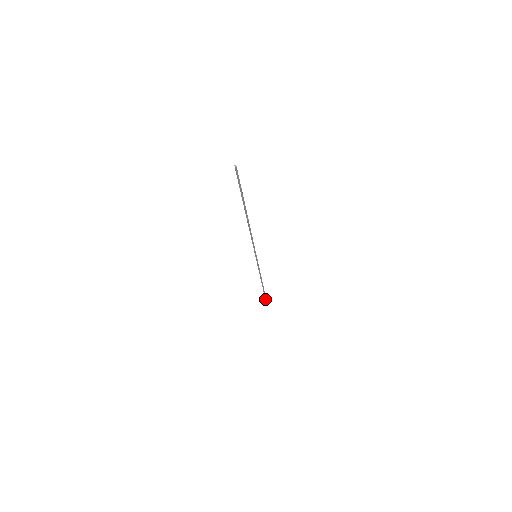
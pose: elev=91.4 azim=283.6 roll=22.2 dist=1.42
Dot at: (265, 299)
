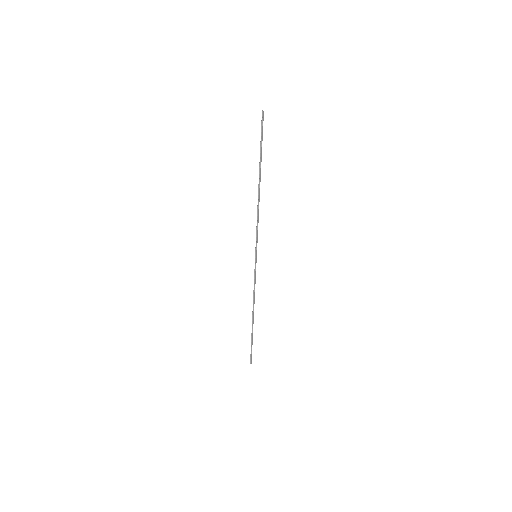
Dot at: (250, 355)
